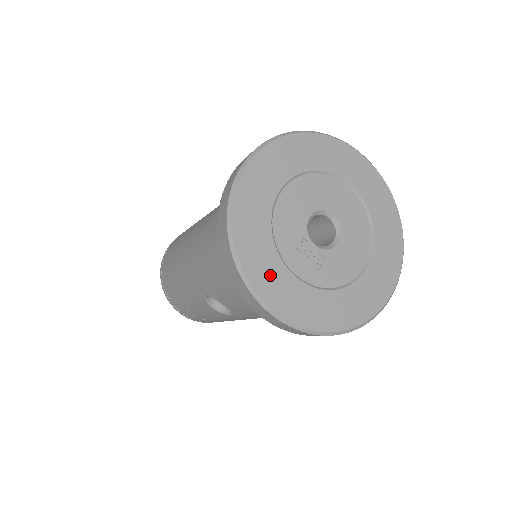
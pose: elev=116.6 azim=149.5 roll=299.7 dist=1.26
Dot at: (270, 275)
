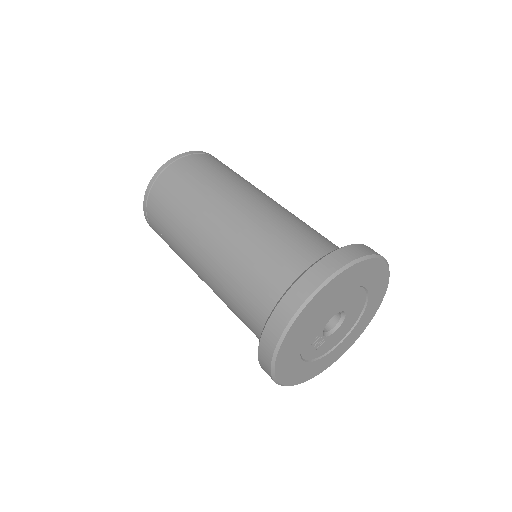
Dot at: (289, 365)
